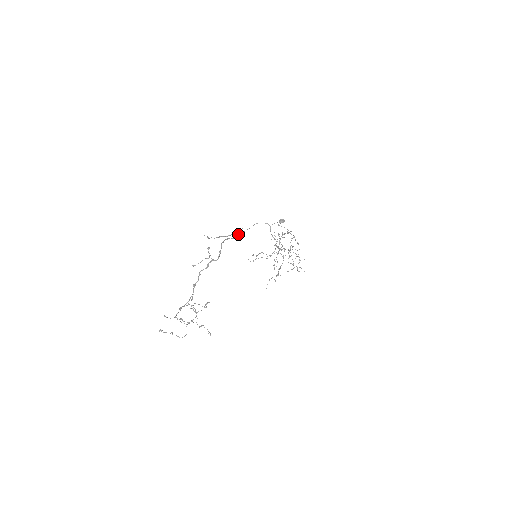
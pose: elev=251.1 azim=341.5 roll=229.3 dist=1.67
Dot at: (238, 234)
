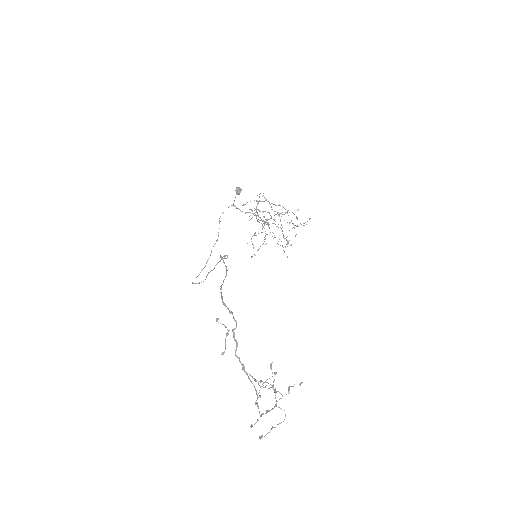
Dot at: occluded
